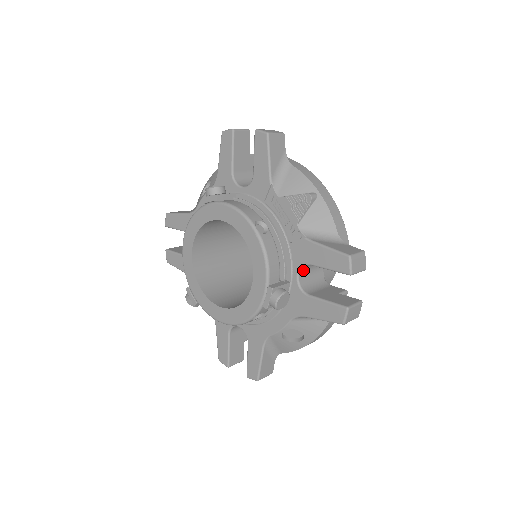
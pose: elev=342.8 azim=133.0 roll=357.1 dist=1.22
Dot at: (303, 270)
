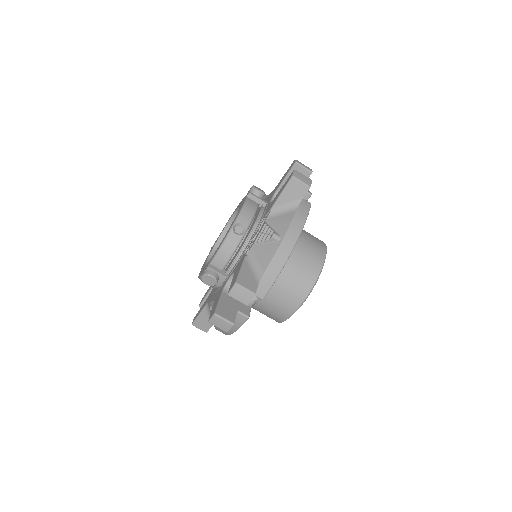
Dot at: occluded
